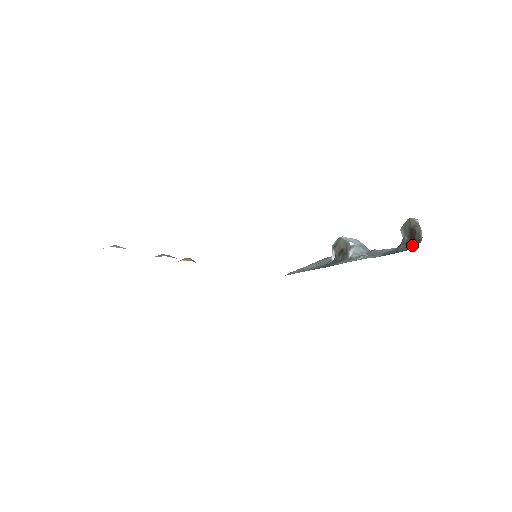
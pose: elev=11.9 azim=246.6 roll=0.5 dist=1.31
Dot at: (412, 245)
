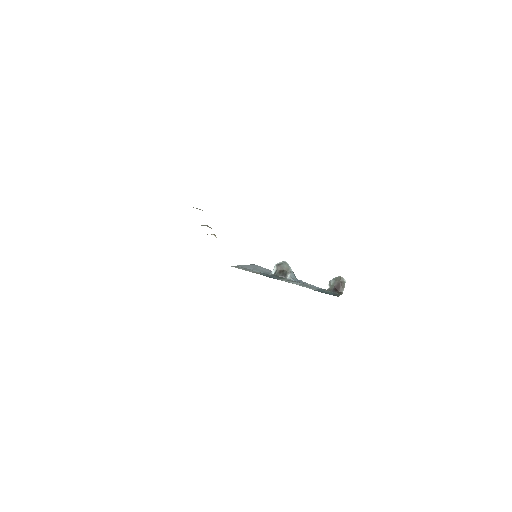
Dot at: (336, 293)
